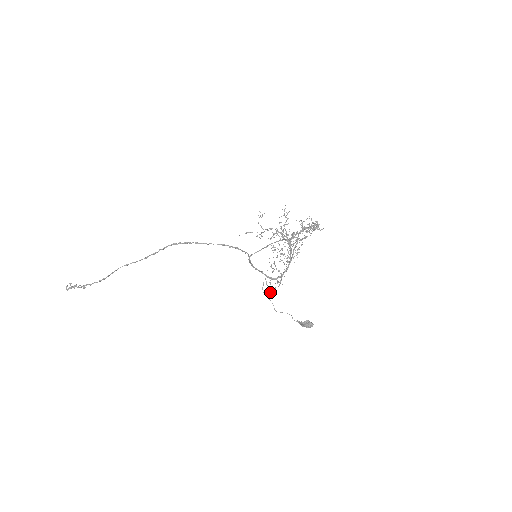
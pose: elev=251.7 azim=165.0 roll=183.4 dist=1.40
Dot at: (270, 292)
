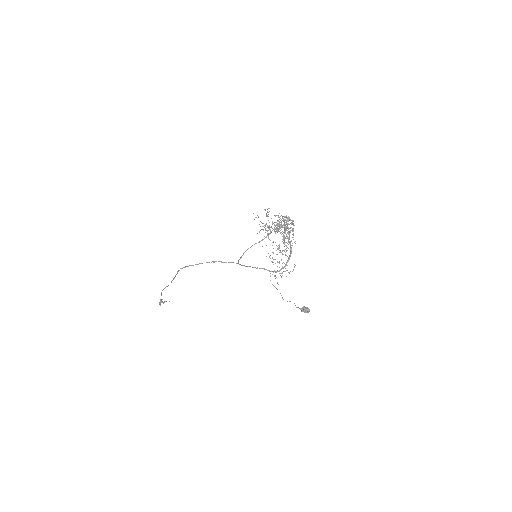
Dot at: (278, 284)
